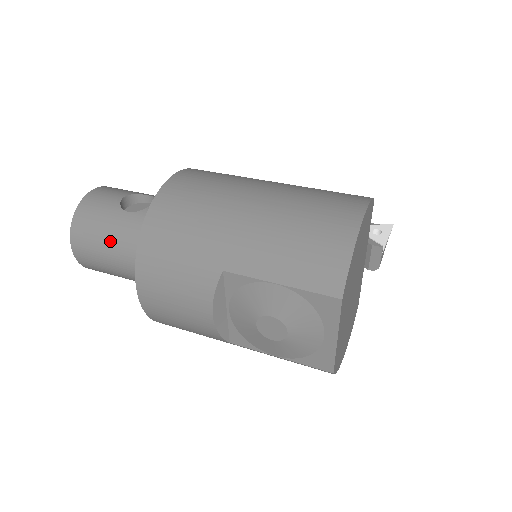
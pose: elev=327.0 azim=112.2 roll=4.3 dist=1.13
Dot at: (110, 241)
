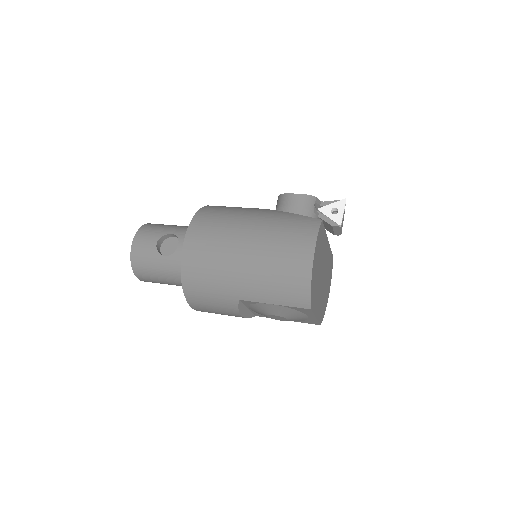
Dot at: (162, 275)
